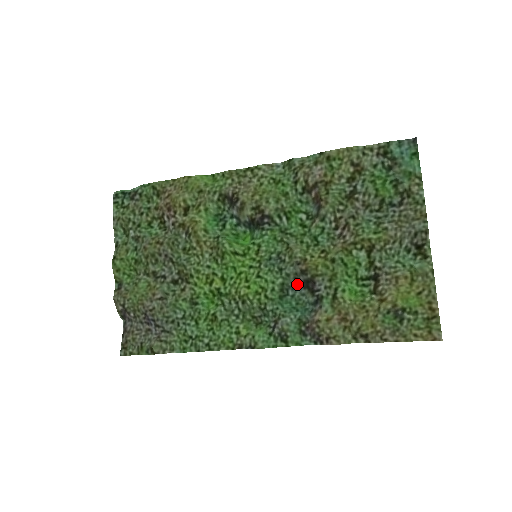
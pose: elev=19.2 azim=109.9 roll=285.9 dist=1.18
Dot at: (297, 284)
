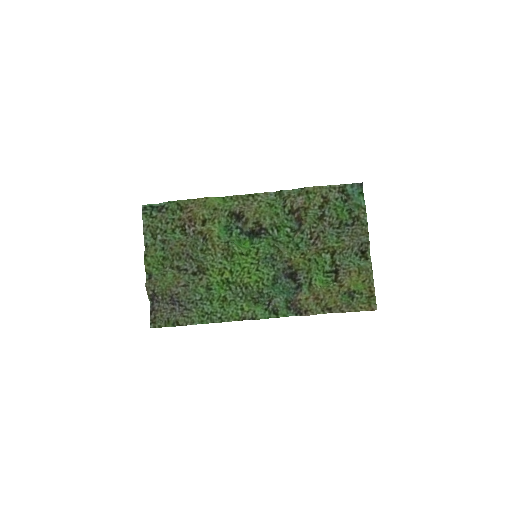
Dot at: (284, 275)
